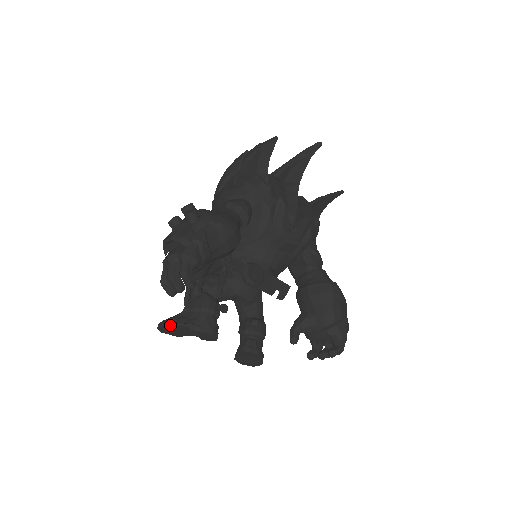
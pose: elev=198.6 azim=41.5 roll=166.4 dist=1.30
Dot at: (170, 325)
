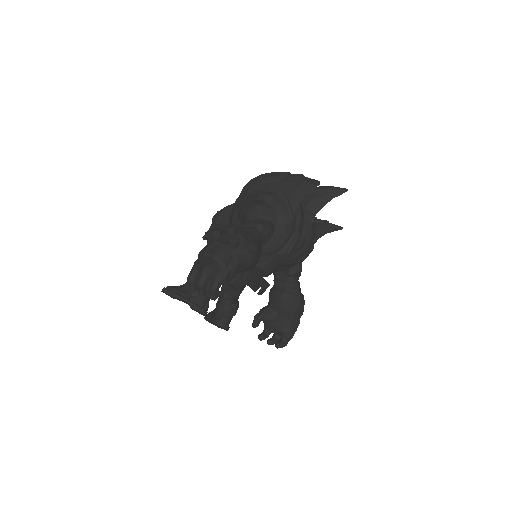
Dot at: (174, 296)
